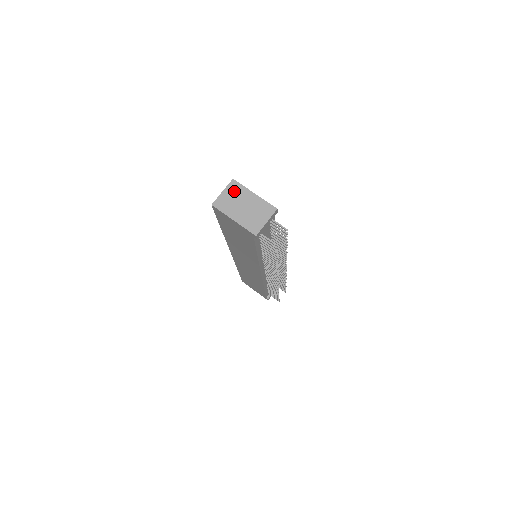
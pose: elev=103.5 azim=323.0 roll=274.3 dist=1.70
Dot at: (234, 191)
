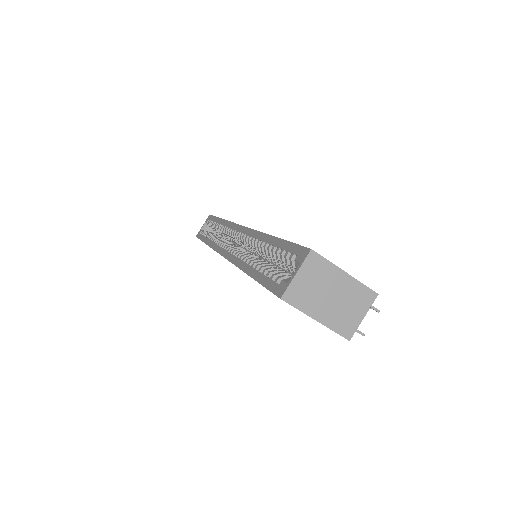
Dot at: (315, 271)
